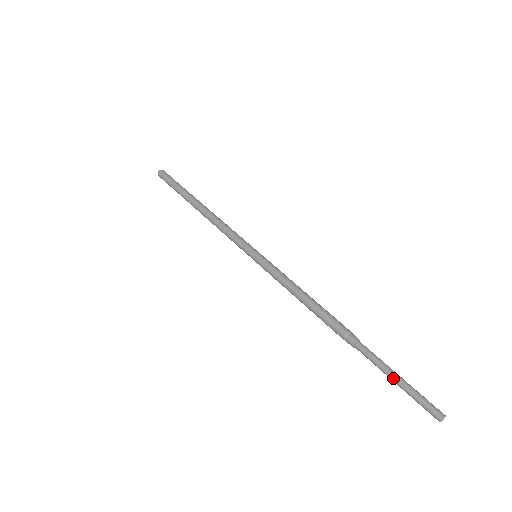
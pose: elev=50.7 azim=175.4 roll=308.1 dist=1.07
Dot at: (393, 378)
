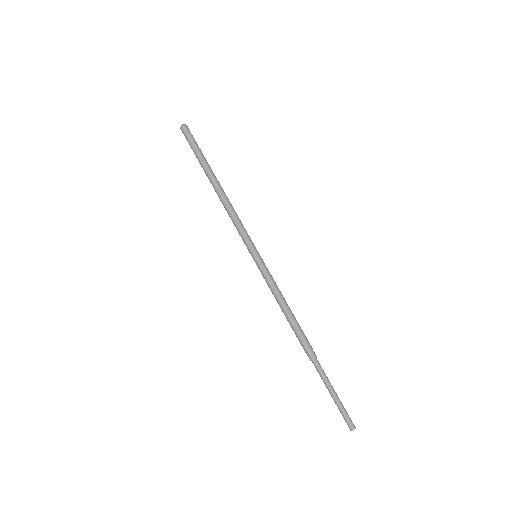
Dot at: (333, 392)
